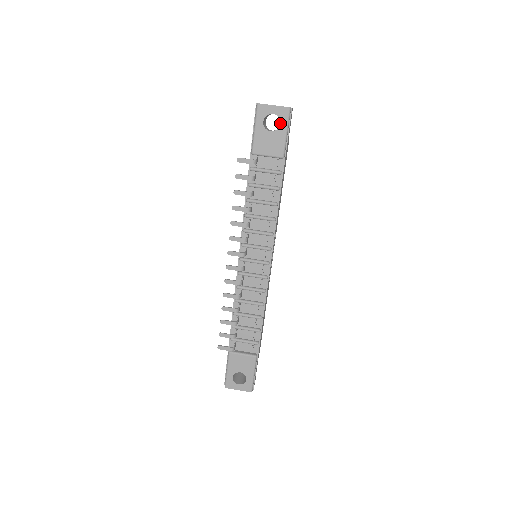
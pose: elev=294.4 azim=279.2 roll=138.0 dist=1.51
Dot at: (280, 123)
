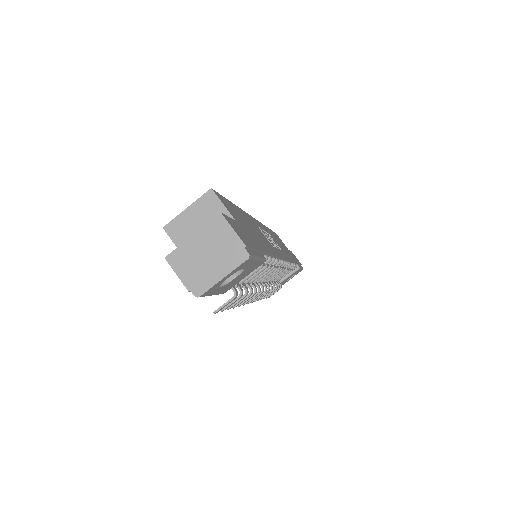
Dot at: (244, 268)
